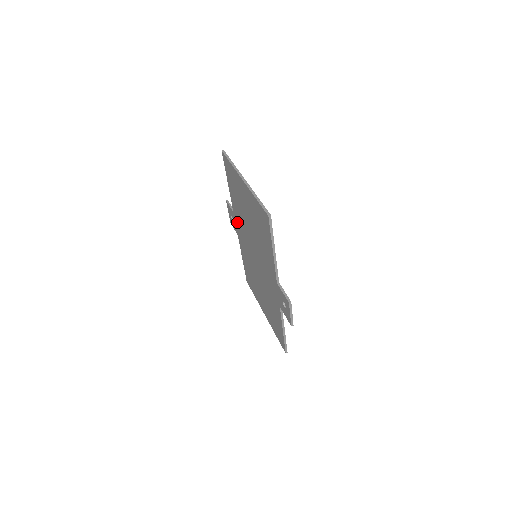
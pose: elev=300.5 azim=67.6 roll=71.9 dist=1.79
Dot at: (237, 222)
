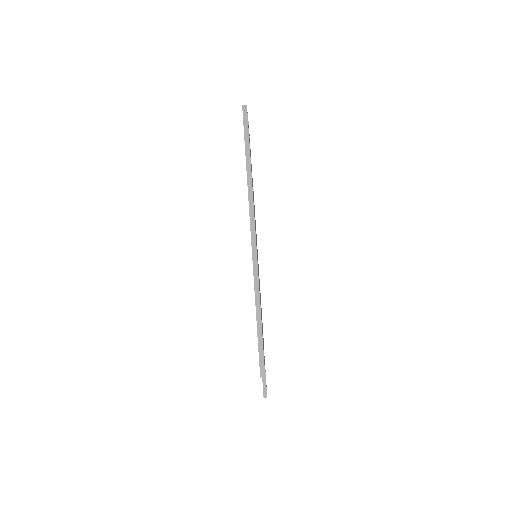
Dot at: occluded
